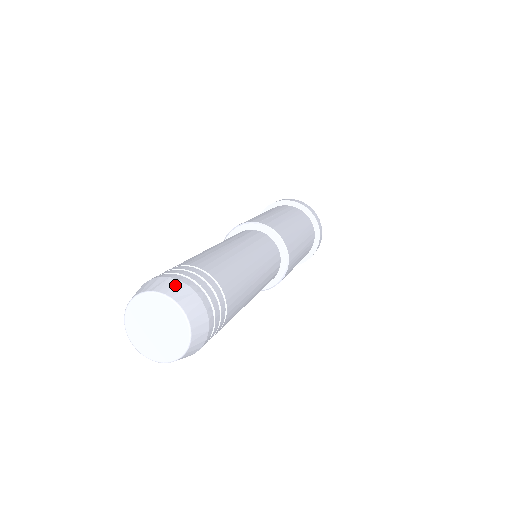
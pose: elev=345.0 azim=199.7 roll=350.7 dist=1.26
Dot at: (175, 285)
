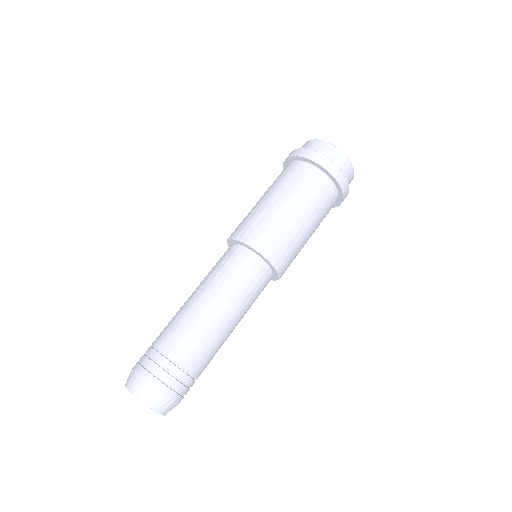
Dot at: (140, 383)
